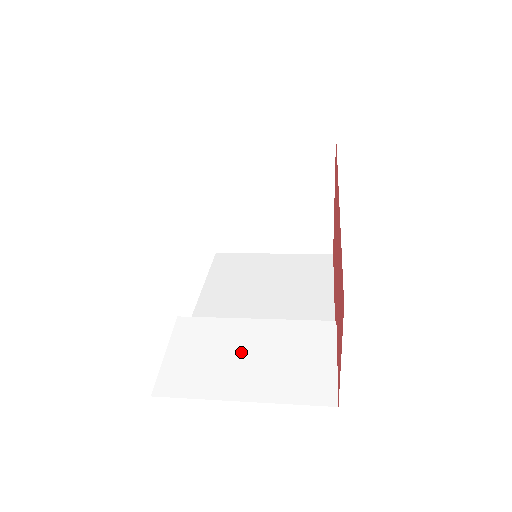
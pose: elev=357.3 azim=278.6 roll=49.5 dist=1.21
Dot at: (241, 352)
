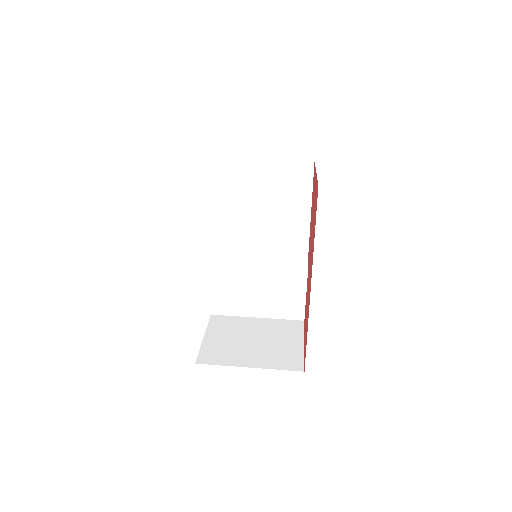
Dot at: (253, 292)
